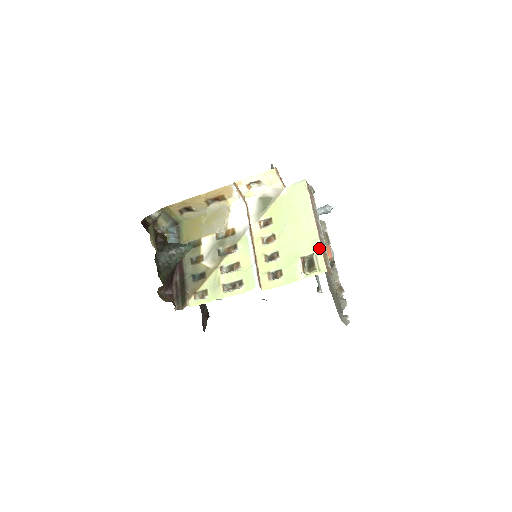
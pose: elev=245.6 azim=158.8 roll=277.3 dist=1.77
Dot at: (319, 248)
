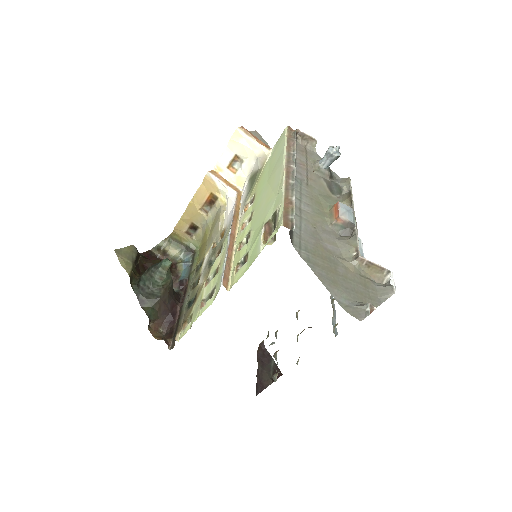
Dot at: (281, 198)
